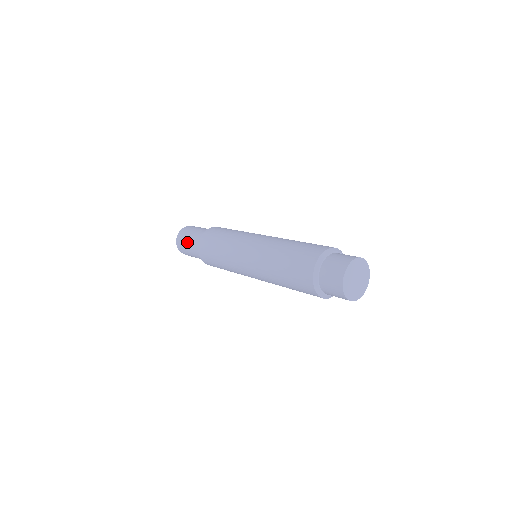
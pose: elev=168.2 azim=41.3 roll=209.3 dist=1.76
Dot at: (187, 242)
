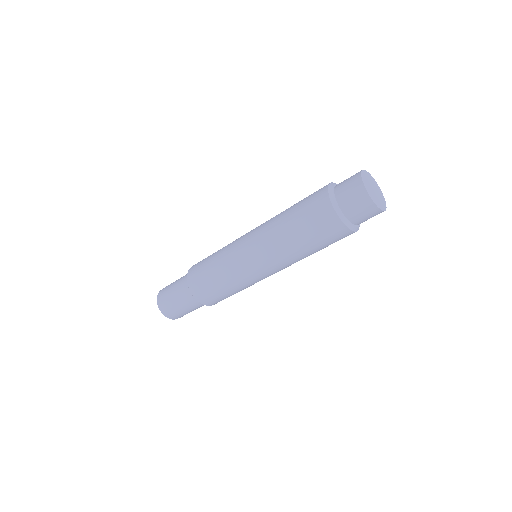
Dot at: occluded
